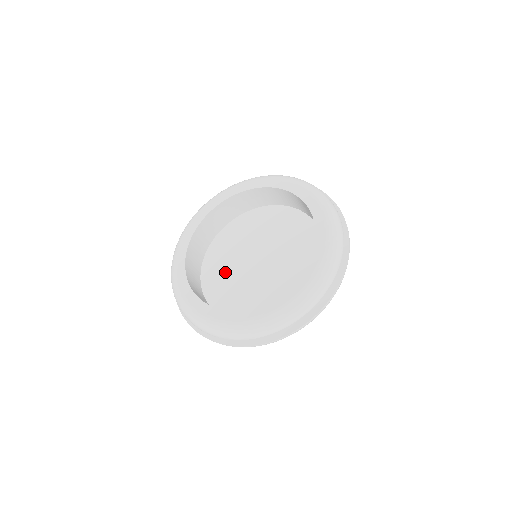
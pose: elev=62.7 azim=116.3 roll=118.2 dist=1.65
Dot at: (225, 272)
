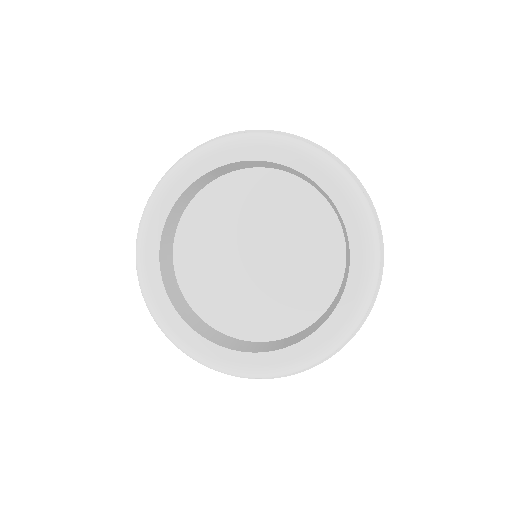
Dot at: (208, 256)
